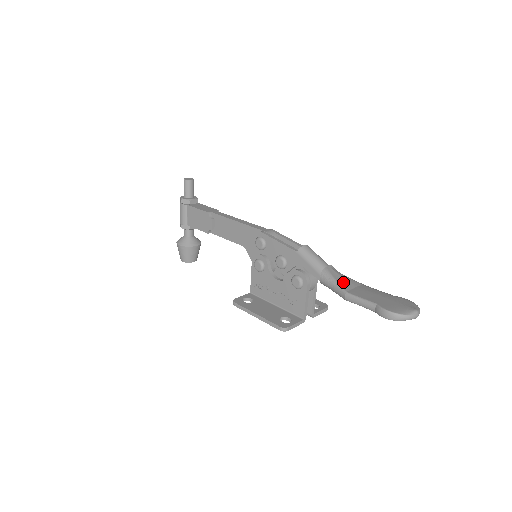
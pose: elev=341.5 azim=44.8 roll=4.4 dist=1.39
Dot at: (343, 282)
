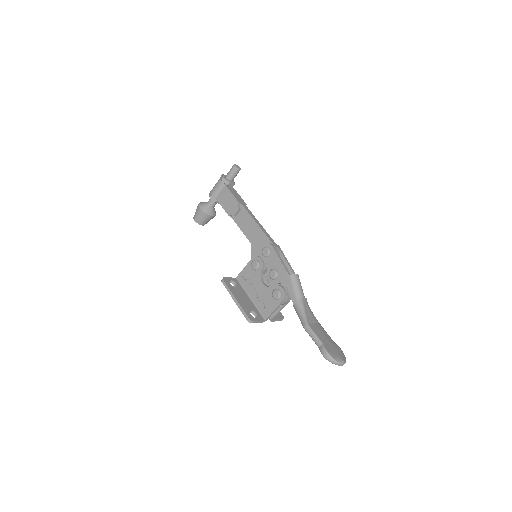
Dot at: (309, 315)
